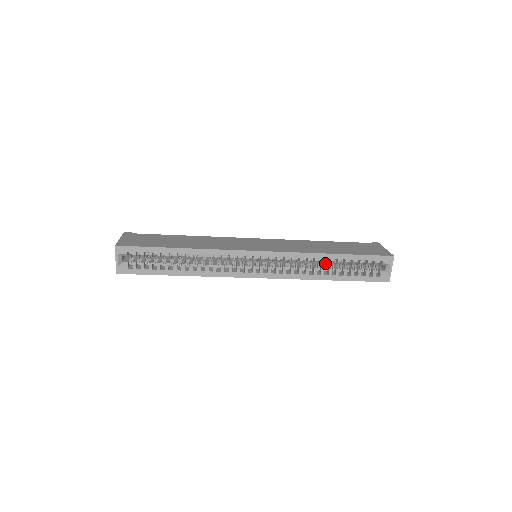
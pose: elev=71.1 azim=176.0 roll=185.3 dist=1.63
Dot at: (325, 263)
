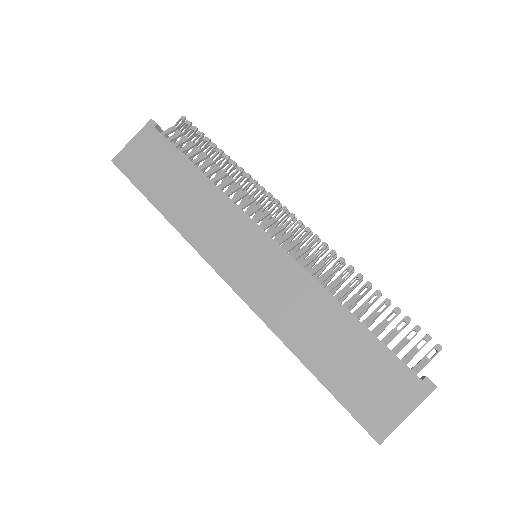
Dot at: occluded
